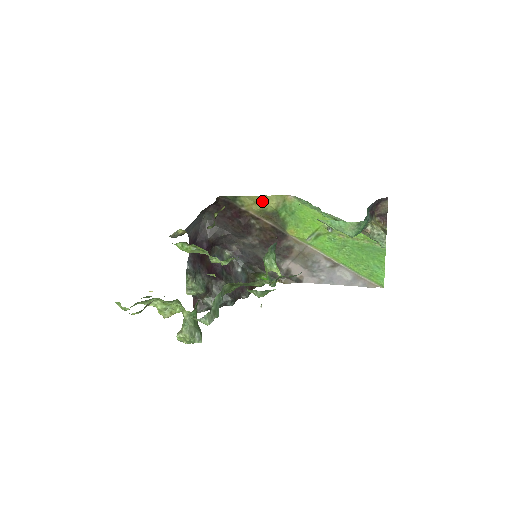
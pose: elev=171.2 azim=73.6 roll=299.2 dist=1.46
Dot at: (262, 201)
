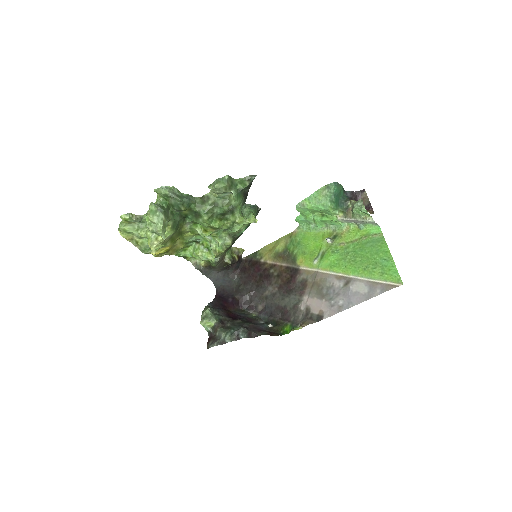
Dot at: (275, 246)
